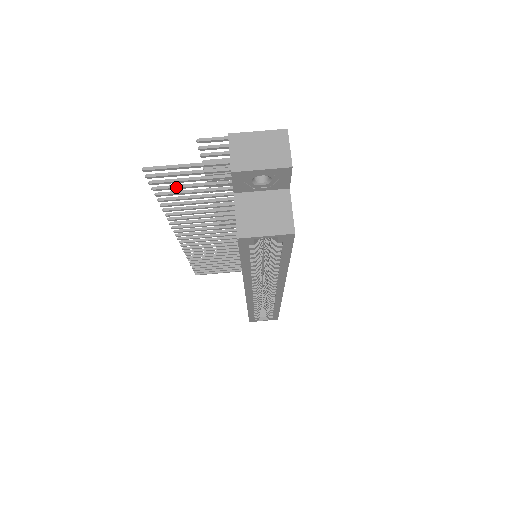
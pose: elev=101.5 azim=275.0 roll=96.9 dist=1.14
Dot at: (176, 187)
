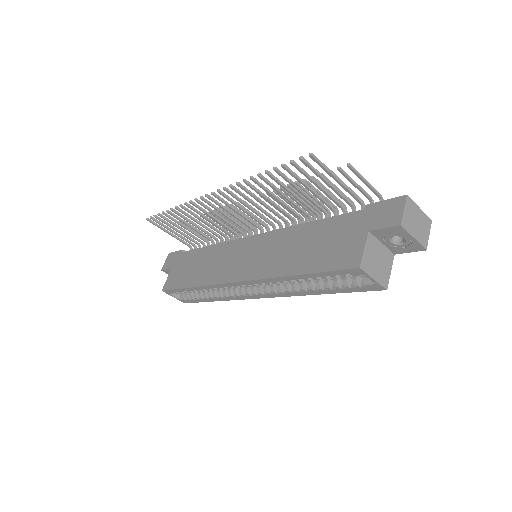
Dot at: (299, 178)
